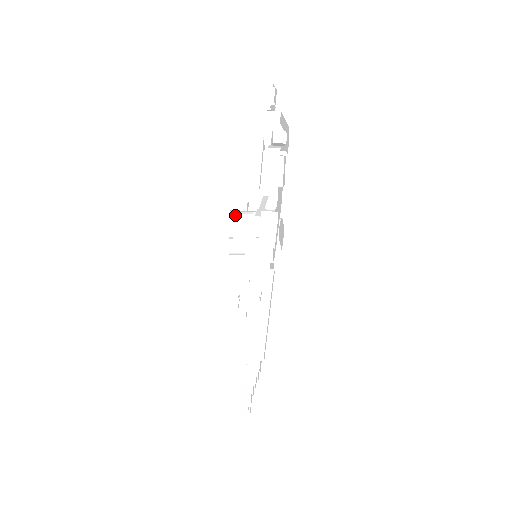
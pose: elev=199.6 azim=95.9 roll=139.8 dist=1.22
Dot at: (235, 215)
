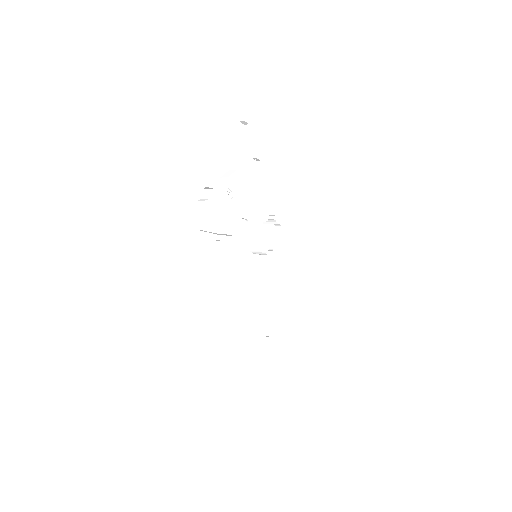
Dot at: occluded
